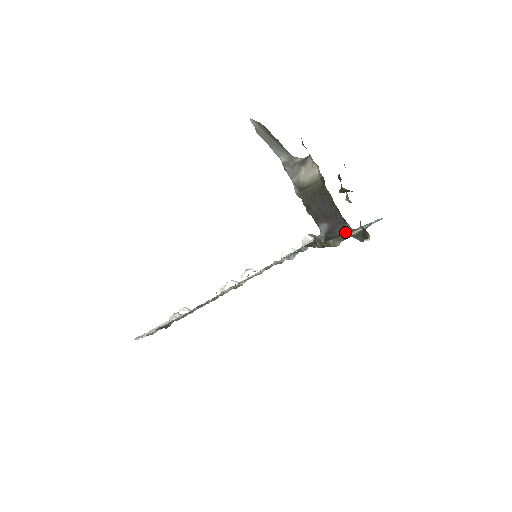
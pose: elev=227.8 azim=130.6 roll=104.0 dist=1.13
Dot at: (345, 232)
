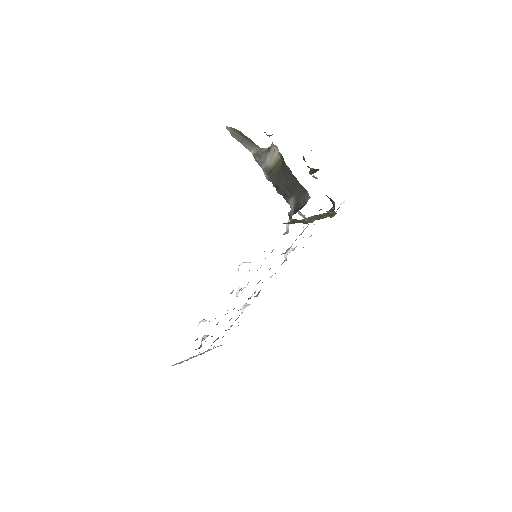
Dot at: (307, 200)
